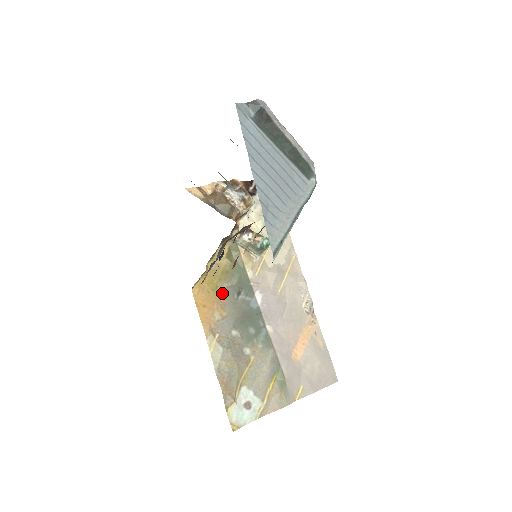
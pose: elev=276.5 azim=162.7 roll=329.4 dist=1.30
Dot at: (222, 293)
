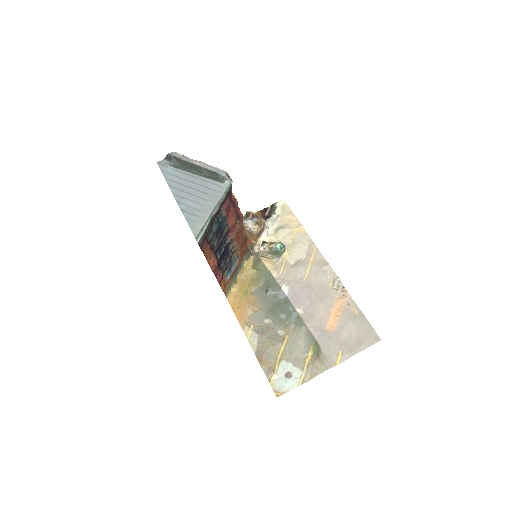
Dot at: (252, 295)
